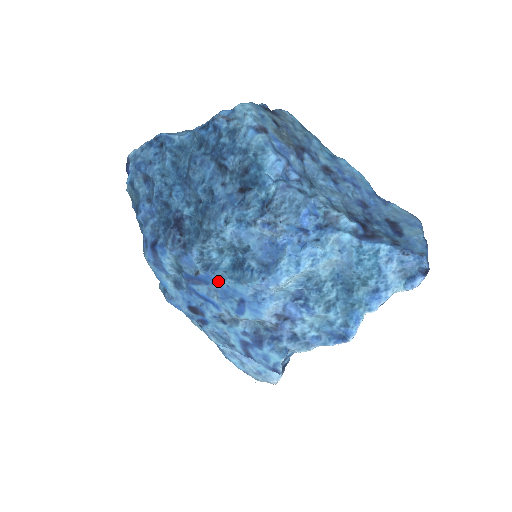
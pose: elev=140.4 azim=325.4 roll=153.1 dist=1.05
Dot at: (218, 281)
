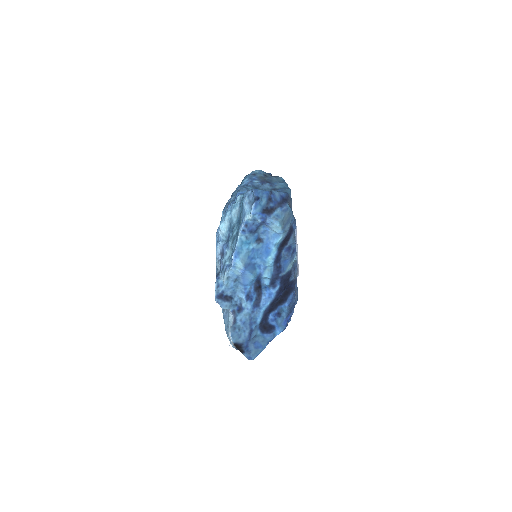
Dot at: occluded
